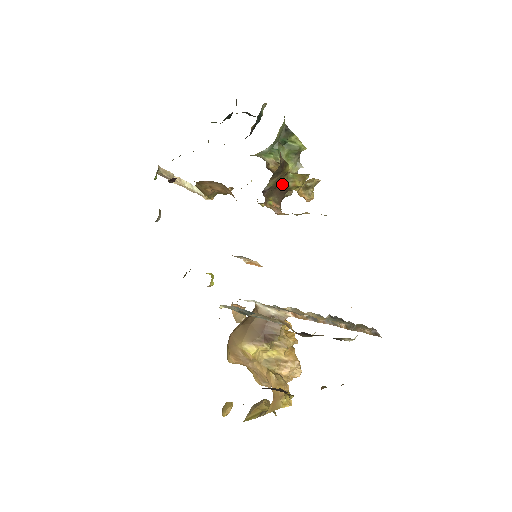
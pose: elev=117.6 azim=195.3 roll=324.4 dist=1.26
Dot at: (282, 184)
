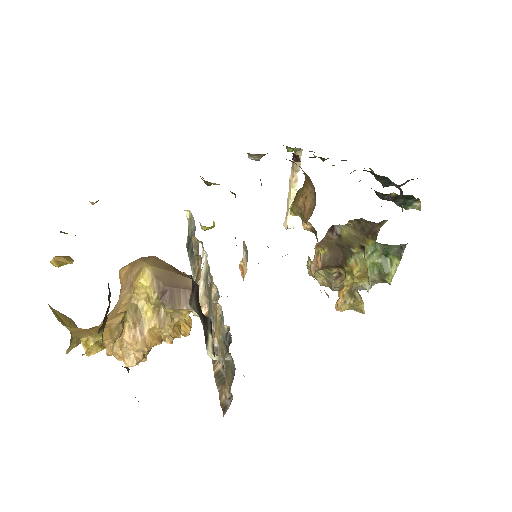
Dot at: (348, 252)
